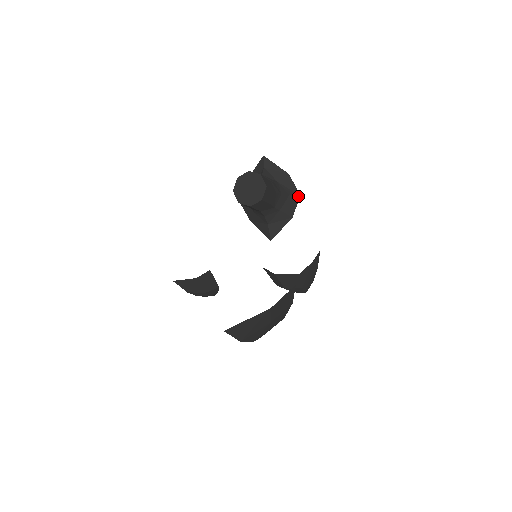
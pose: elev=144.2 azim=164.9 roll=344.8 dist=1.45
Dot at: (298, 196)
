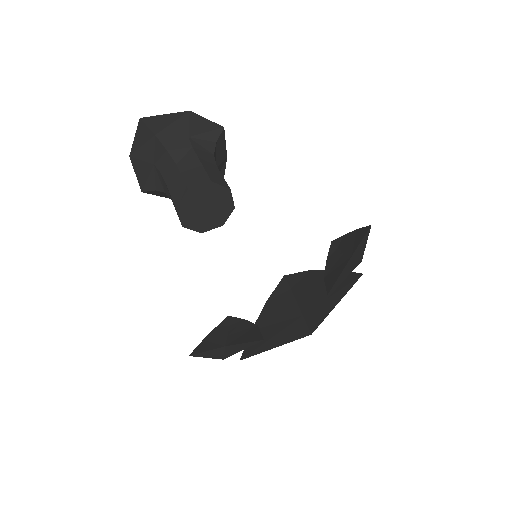
Dot at: (222, 131)
